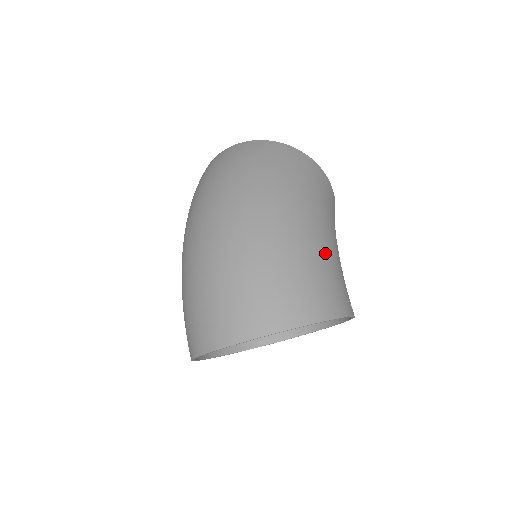
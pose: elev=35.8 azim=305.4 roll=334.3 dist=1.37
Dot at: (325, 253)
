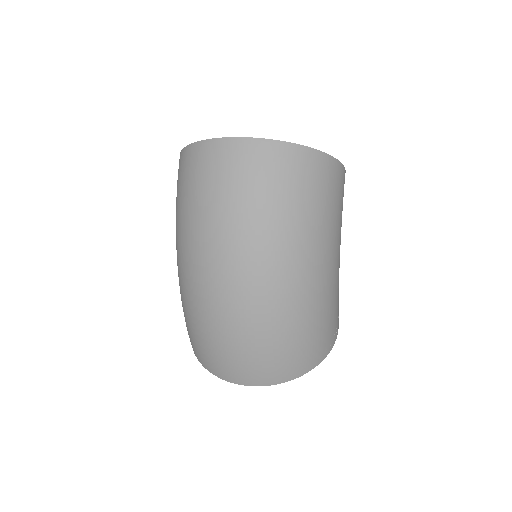
Dot at: (334, 296)
